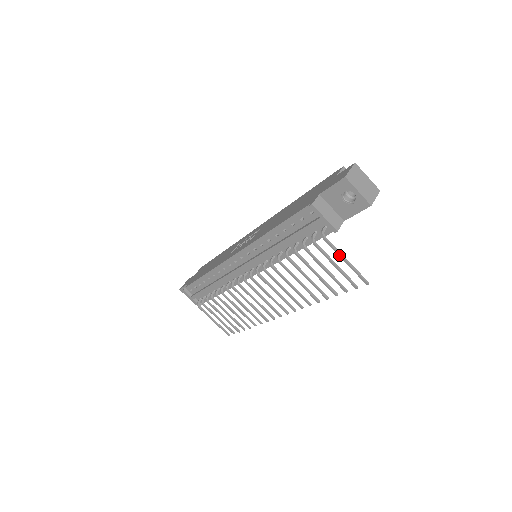
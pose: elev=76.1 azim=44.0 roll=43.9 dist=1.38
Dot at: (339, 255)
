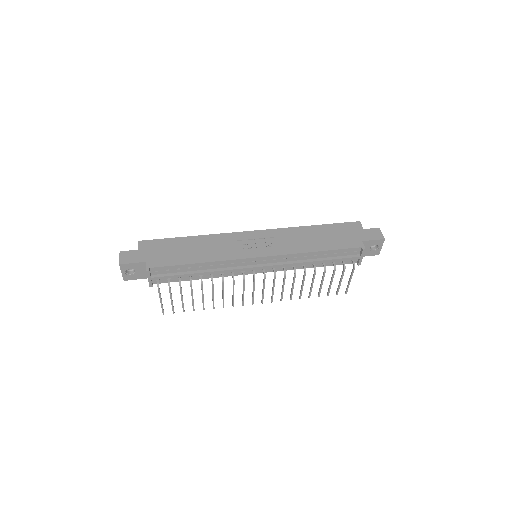
Dot at: (351, 278)
